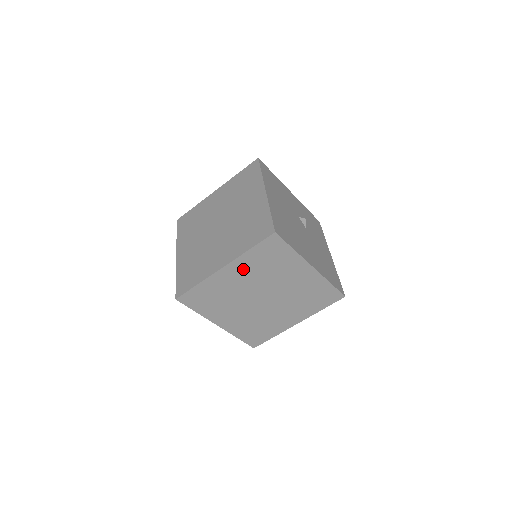
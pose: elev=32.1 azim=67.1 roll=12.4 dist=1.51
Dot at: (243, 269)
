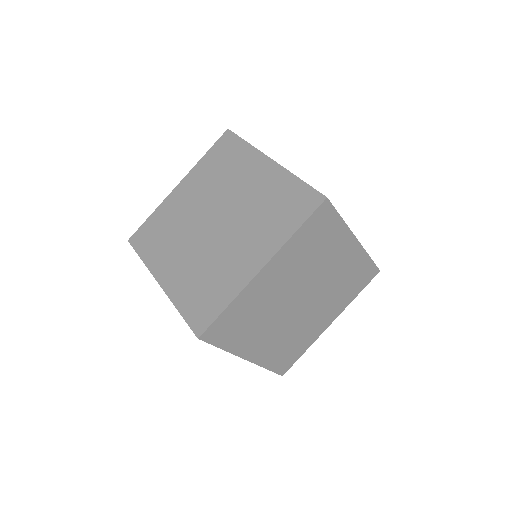
Dot at: (285, 264)
